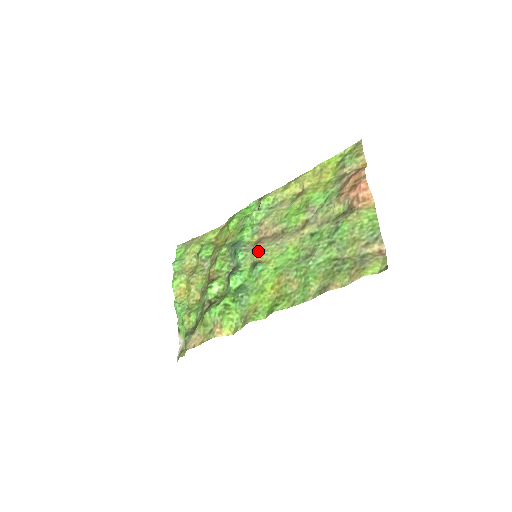
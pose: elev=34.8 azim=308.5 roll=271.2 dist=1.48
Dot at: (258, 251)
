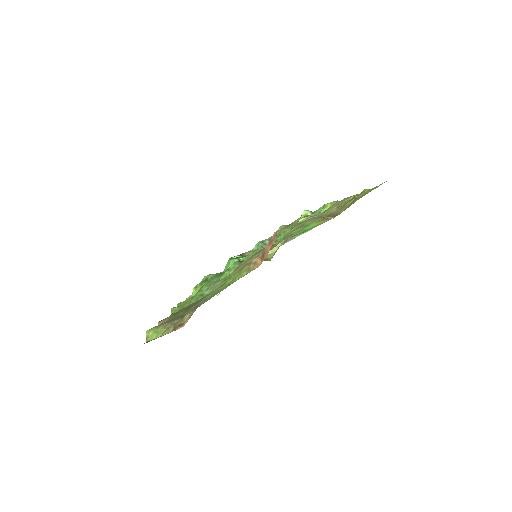
Dot at: occluded
